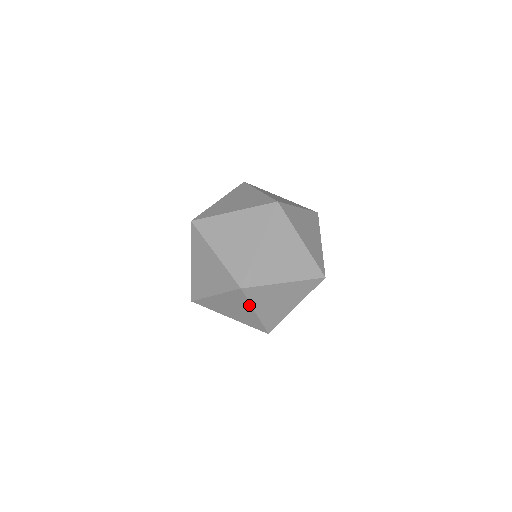
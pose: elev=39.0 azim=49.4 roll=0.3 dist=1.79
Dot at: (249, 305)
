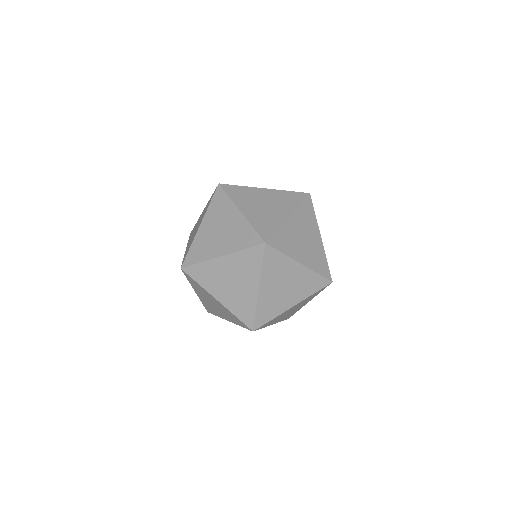
Dot at: occluded
